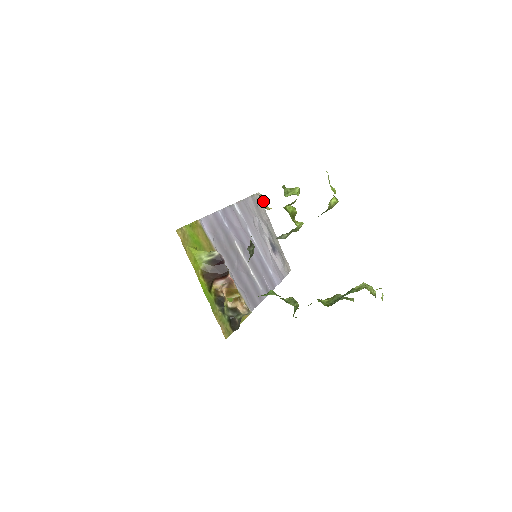
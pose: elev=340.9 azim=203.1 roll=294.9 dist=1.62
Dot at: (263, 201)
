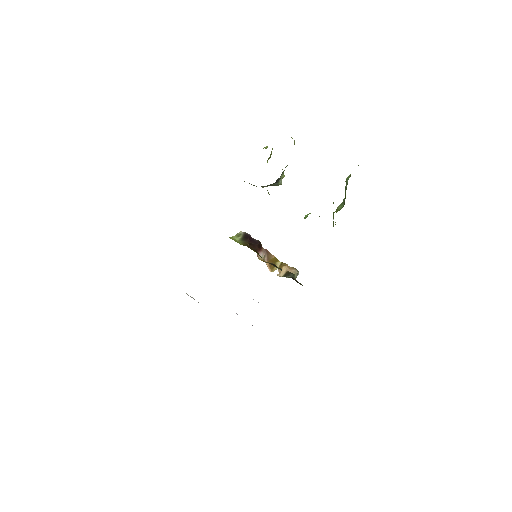
Dot at: occluded
